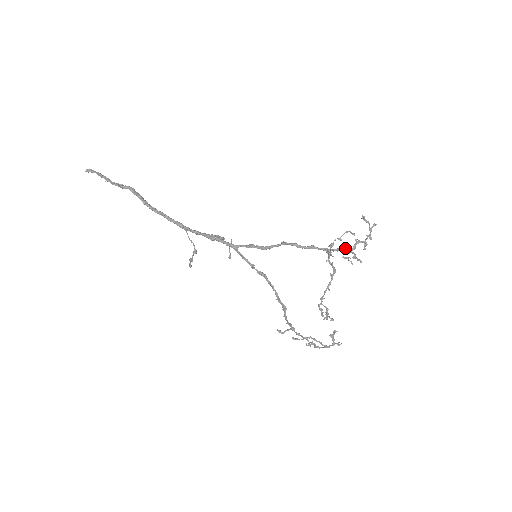
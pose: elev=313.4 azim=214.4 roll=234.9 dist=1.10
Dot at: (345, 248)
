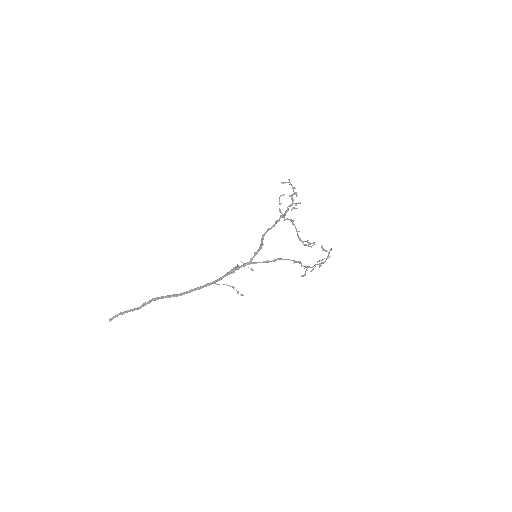
Dot at: (289, 205)
